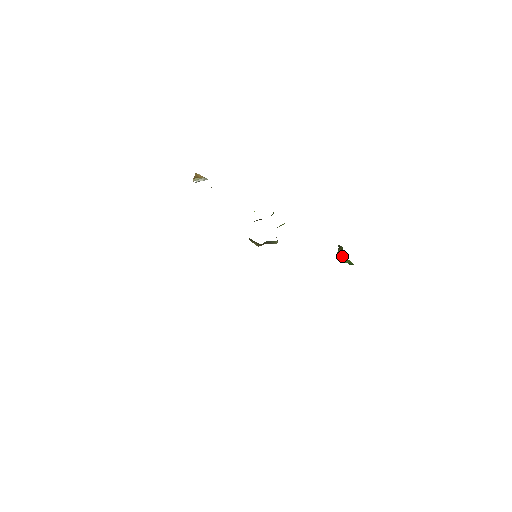
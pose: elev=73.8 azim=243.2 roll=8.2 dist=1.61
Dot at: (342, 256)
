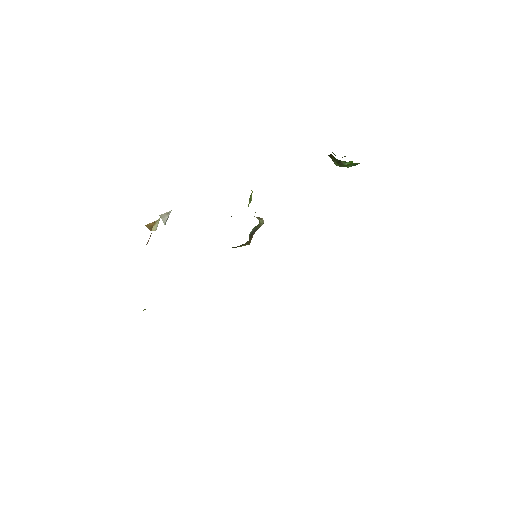
Dot at: (341, 163)
